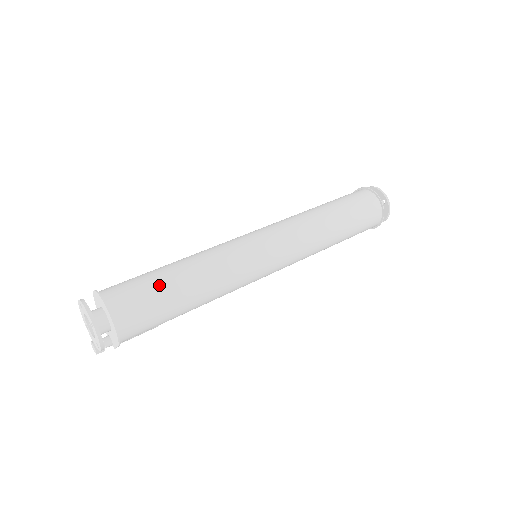
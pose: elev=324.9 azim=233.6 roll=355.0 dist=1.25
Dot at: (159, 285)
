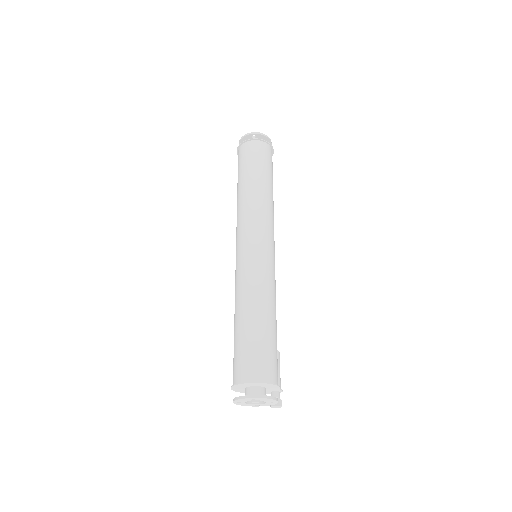
Dot at: (245, 339)
